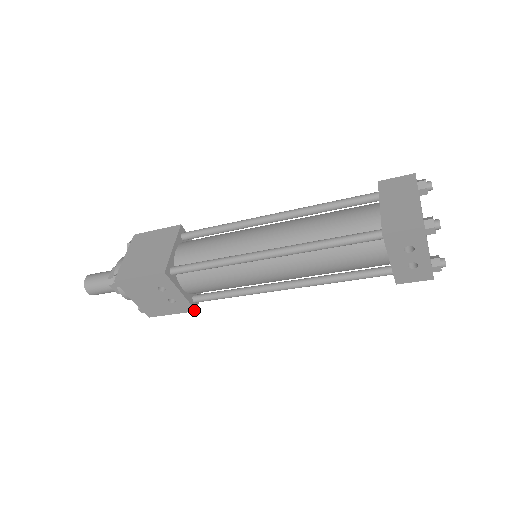
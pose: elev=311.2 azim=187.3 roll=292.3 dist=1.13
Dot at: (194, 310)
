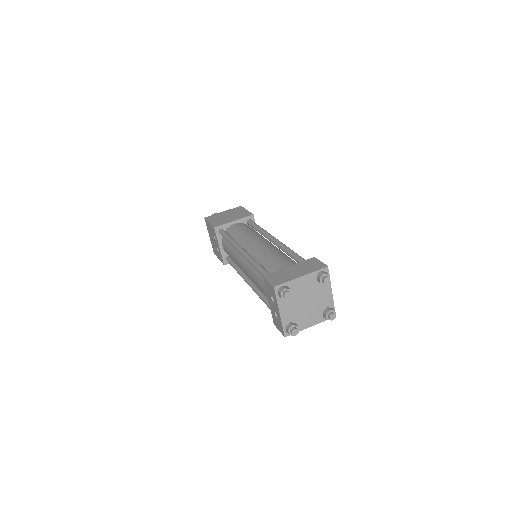
Dot at: (224, 264)
